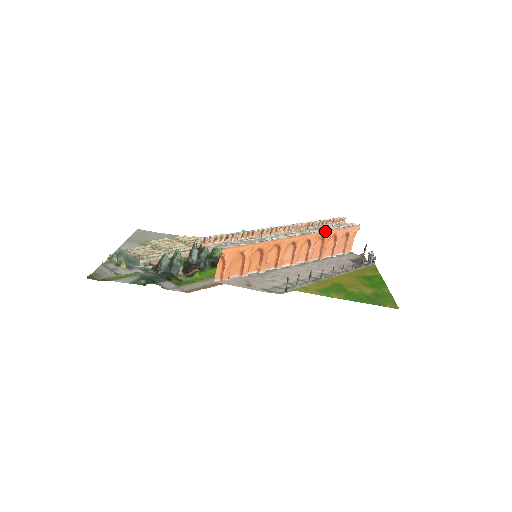
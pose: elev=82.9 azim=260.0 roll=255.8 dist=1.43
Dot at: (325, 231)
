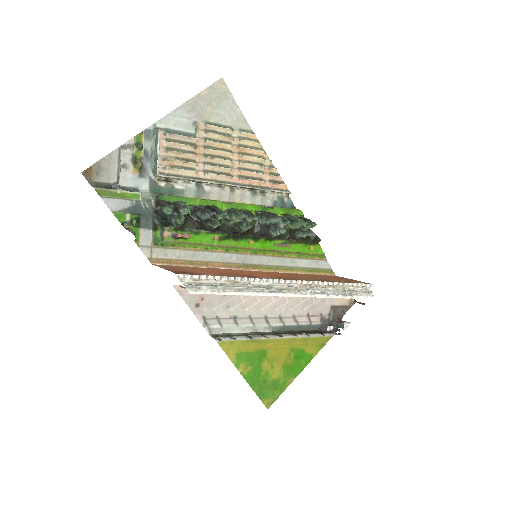
Dot at: (327, 297)
